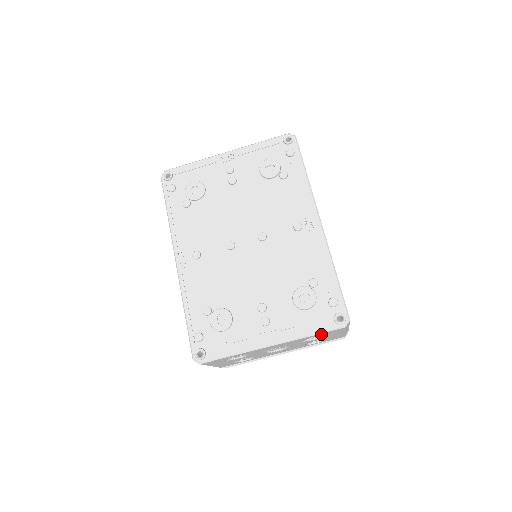
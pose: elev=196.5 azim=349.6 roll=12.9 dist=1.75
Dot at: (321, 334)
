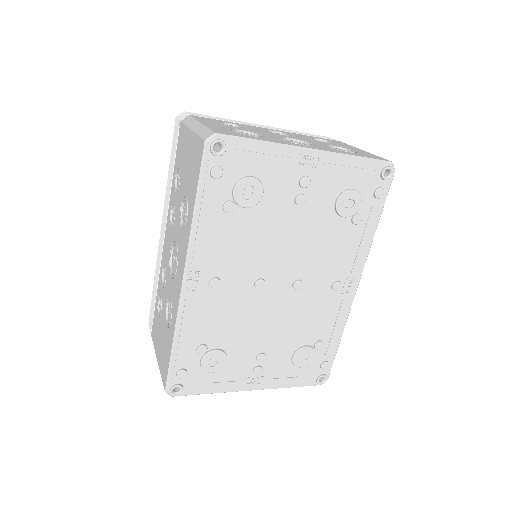
Dot at: occluded
